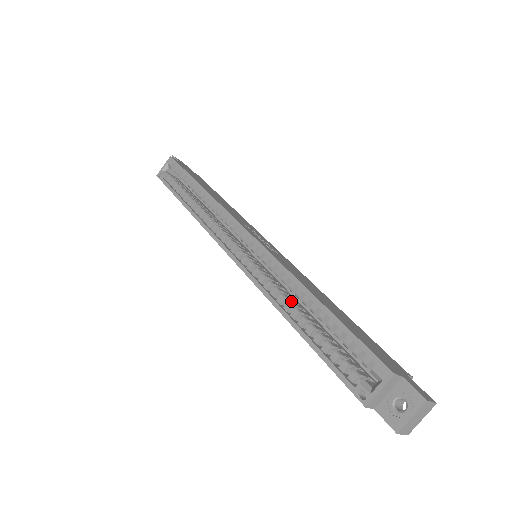
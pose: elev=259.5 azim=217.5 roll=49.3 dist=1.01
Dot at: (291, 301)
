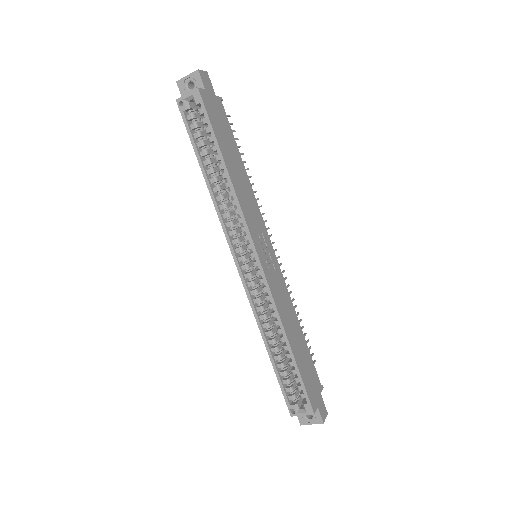
Dot at: (272, 330)
